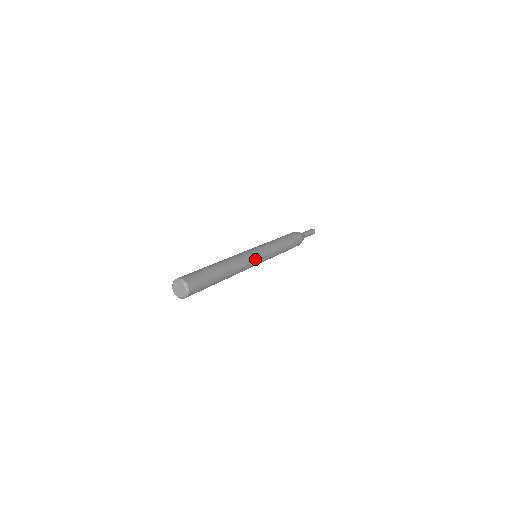
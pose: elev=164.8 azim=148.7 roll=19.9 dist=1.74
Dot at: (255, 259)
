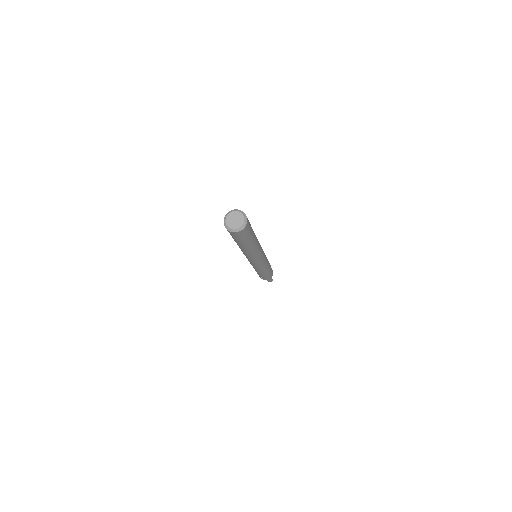
Dot at: (263, 252)
